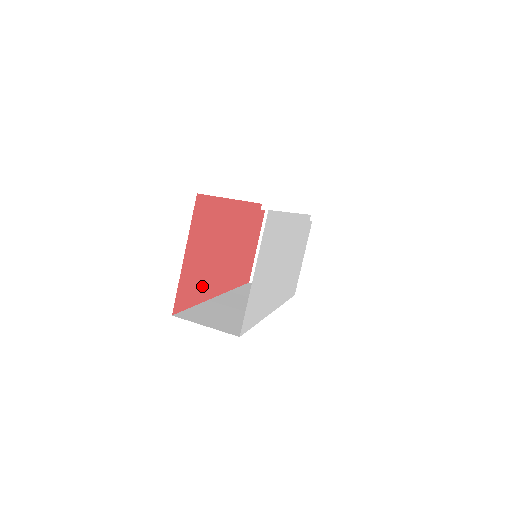
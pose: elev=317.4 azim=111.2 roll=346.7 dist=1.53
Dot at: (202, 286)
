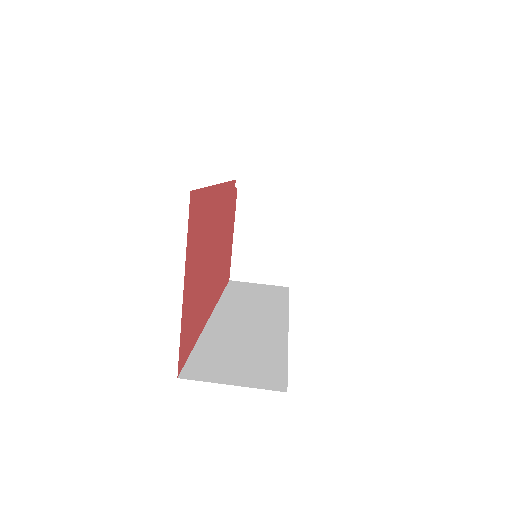
Dot at: (199, 315)
